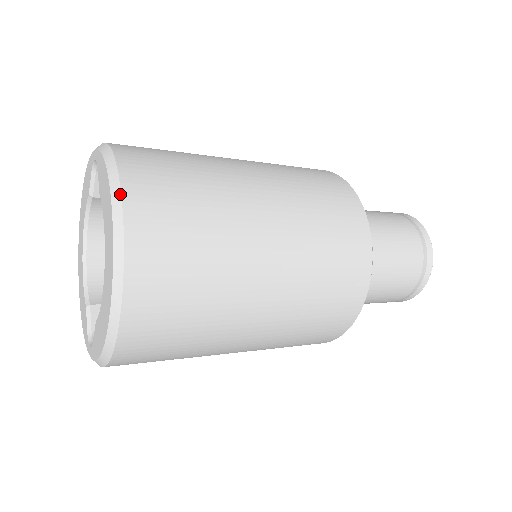
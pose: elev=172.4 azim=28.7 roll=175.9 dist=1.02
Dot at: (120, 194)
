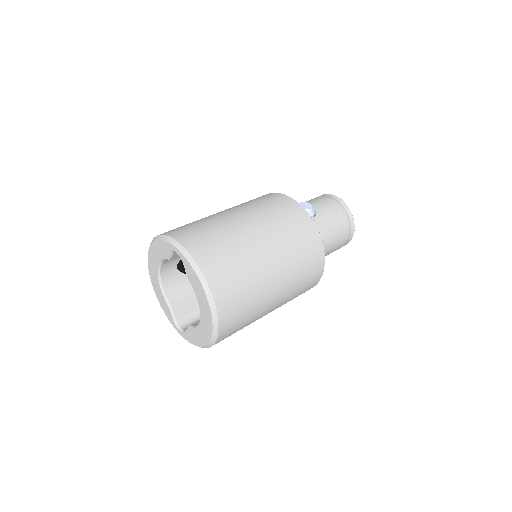
Dot at: (212, 297)
